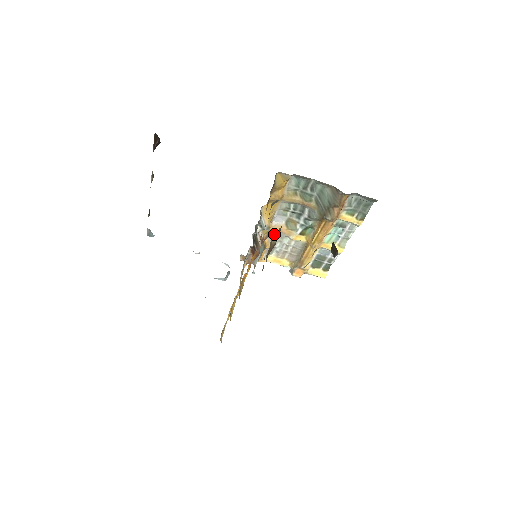
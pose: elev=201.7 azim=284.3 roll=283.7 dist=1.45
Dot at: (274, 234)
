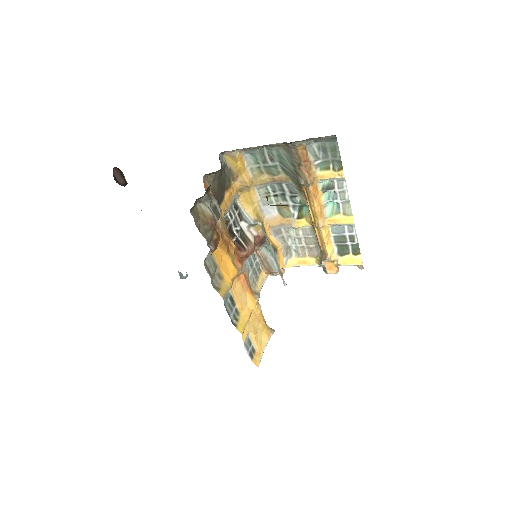
Dot at: (203, 205)
